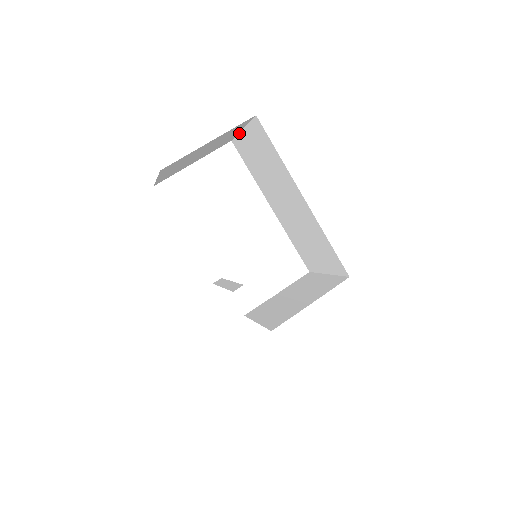
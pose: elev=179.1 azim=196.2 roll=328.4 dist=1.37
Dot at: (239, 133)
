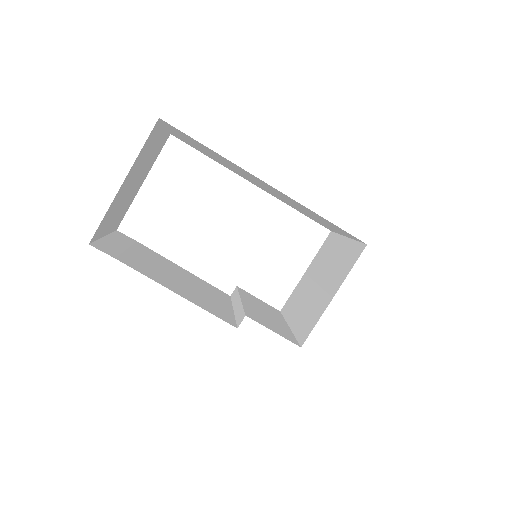
Dot at: (167, 129)
